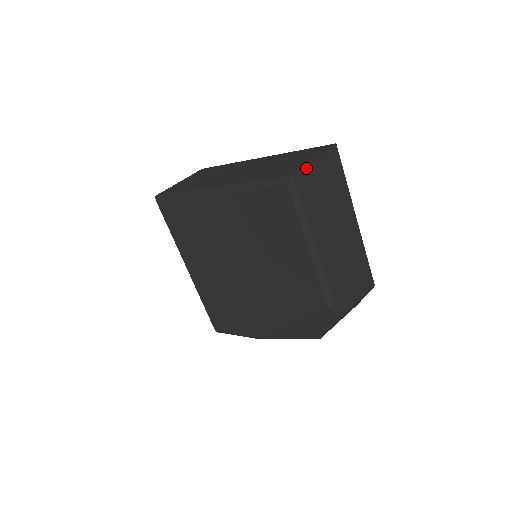
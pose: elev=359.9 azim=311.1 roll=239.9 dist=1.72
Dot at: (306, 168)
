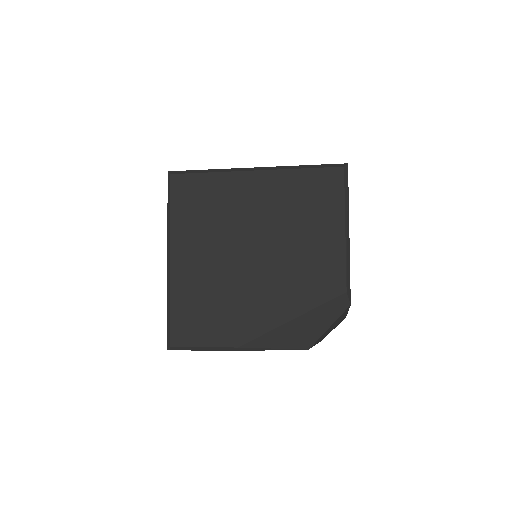
Dot at: occluded
